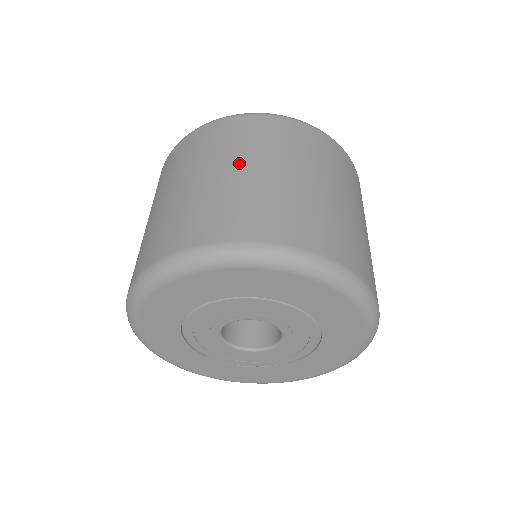
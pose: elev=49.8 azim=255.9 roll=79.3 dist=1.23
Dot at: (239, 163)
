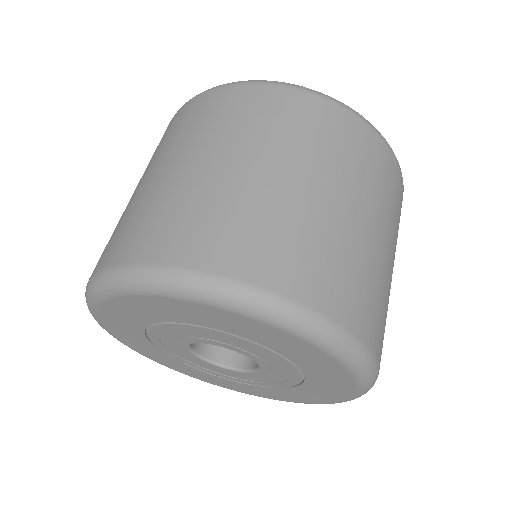
Dot at: (162, 163)
